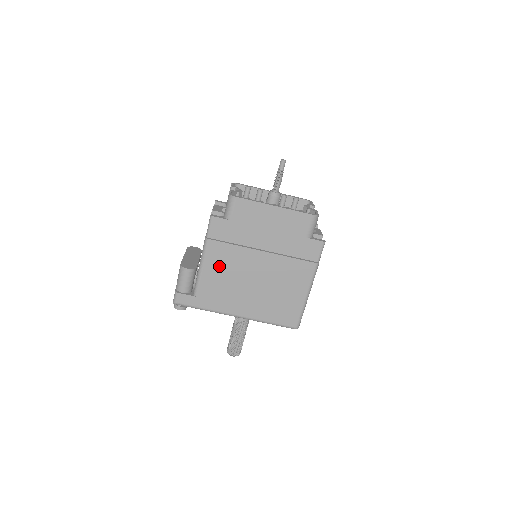
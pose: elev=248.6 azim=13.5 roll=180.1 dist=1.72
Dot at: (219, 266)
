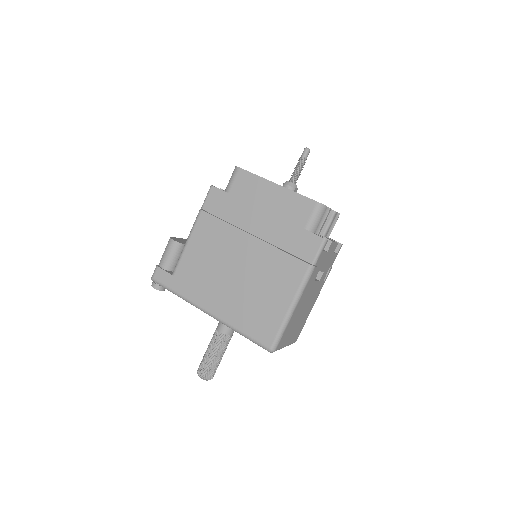
Dot at: (204, 244)
